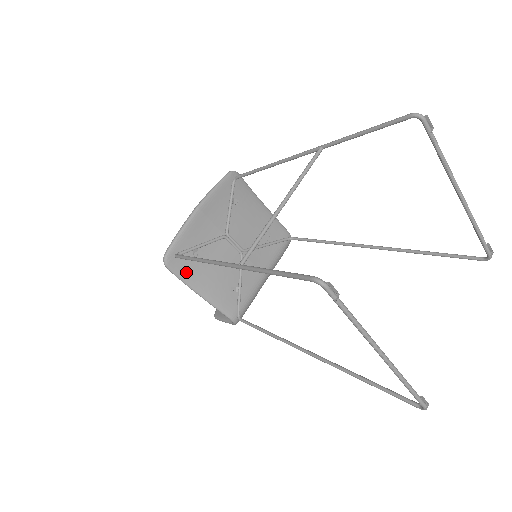
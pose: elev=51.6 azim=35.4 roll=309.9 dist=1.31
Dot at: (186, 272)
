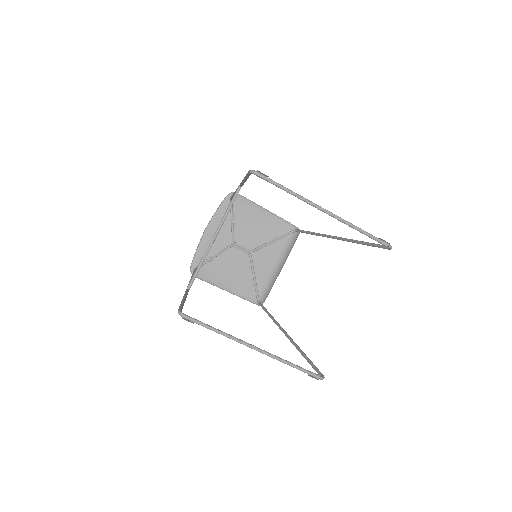
Dot at: (209, 277)
